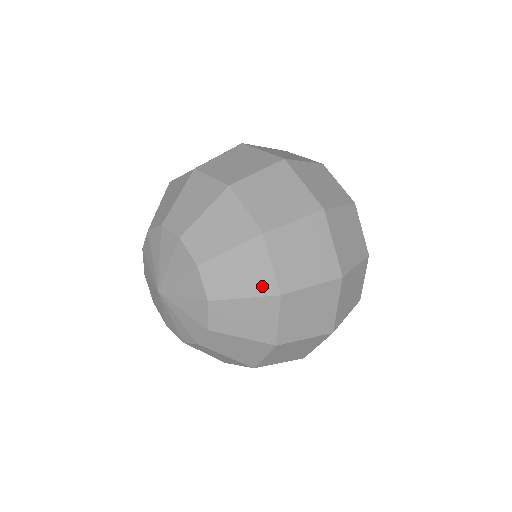
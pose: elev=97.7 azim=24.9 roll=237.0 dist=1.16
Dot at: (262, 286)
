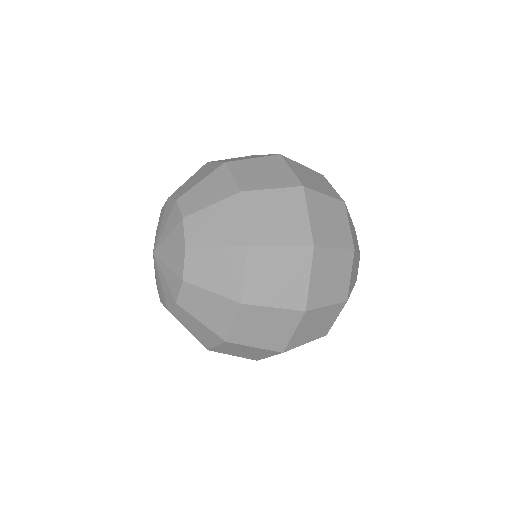
Dot at: (218, 327)
